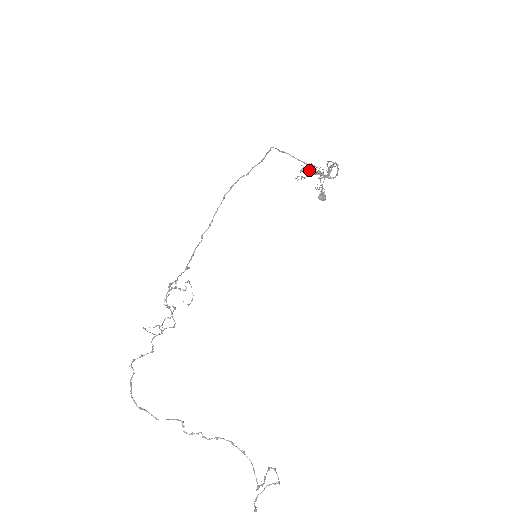
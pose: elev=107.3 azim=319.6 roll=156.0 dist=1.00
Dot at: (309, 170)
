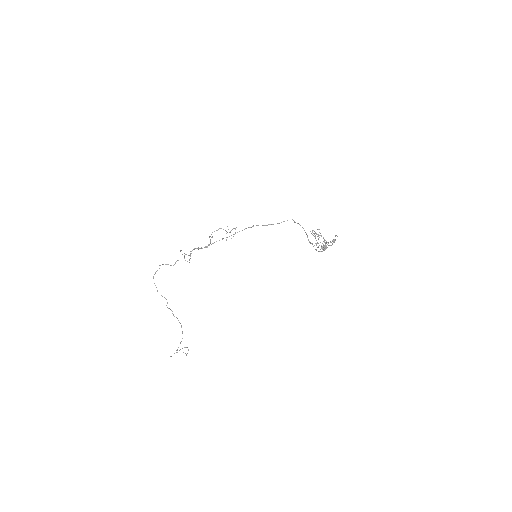
Dot at: occluded
